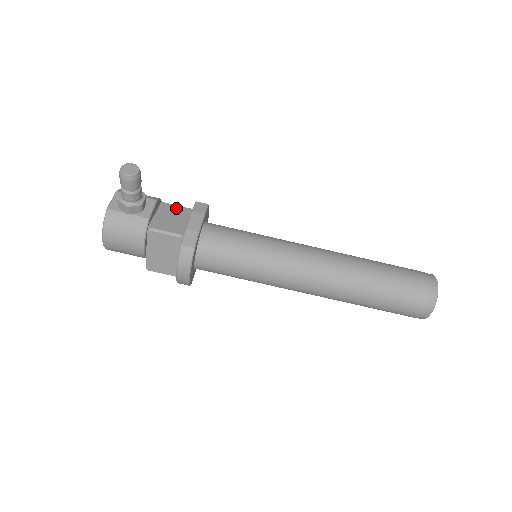
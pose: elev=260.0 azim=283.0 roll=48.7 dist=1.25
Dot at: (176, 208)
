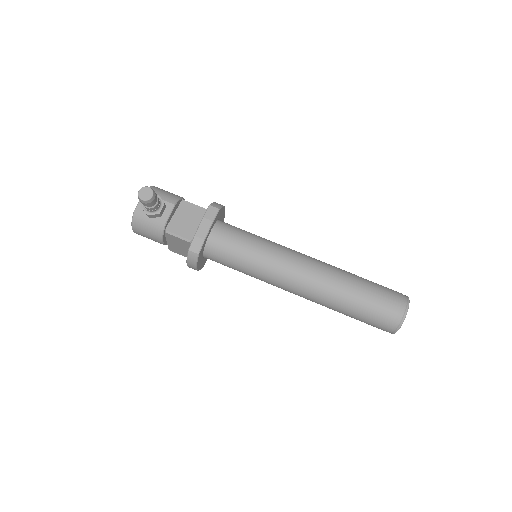
Dot at: (193, 208)
